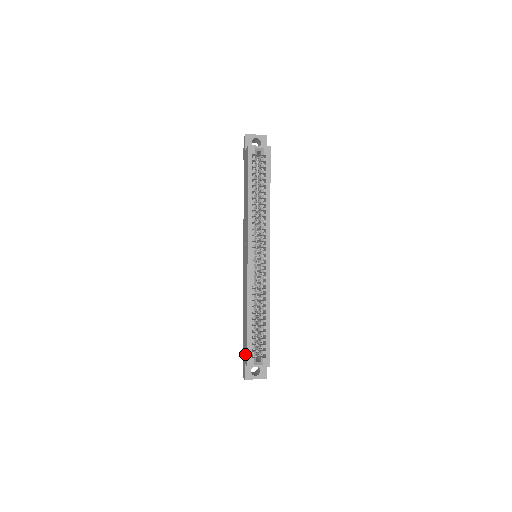
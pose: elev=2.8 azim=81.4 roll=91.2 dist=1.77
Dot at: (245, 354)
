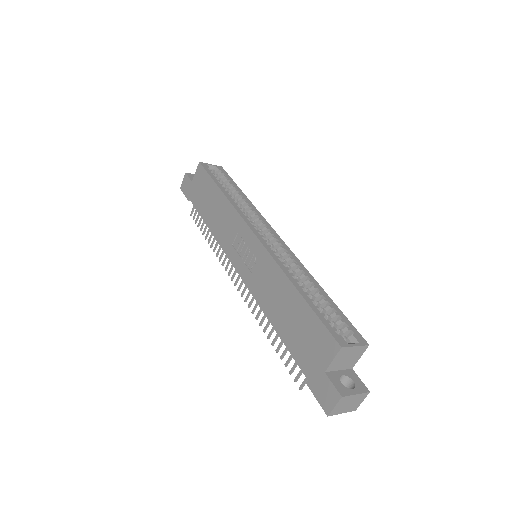
Dot at: (320, 350)
